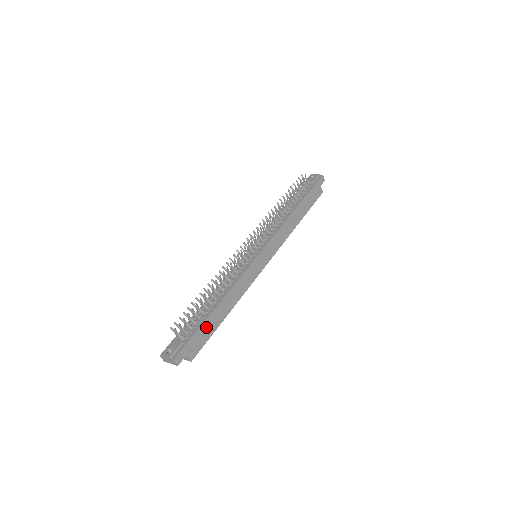
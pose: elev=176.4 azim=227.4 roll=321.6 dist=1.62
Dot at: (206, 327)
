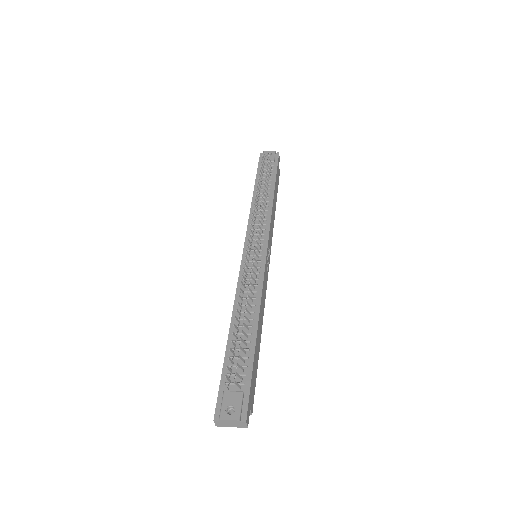
Dot at: (255, 362)
